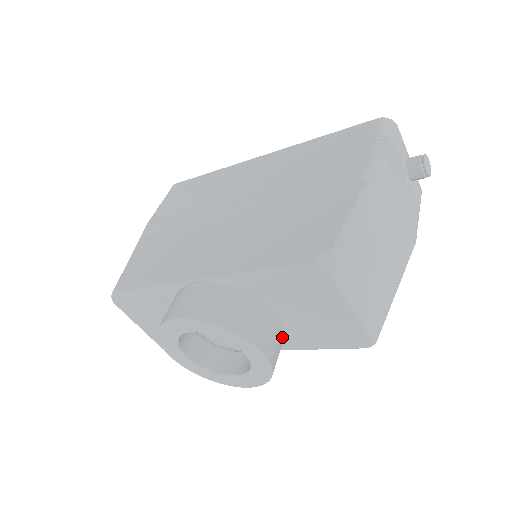
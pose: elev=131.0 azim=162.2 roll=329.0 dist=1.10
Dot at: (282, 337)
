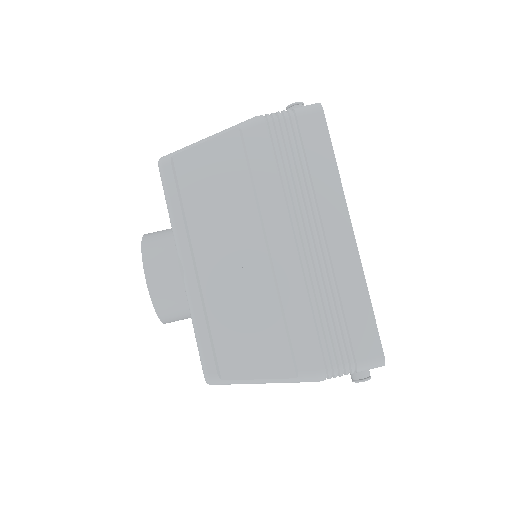
Dot at: occluded
